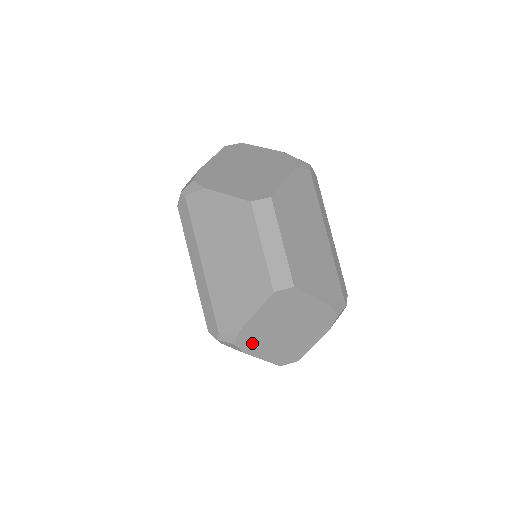
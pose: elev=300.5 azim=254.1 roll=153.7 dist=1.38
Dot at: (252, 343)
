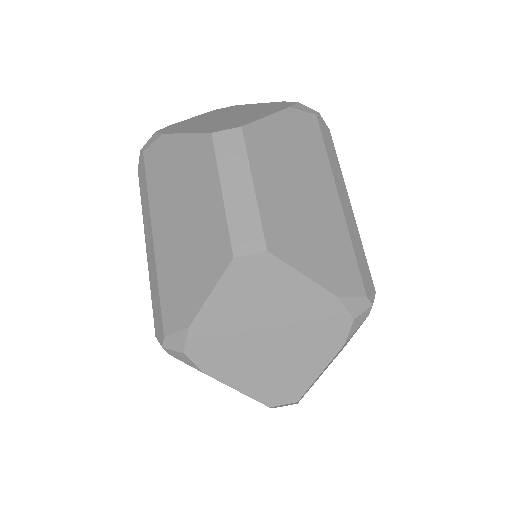
Dot at: occluded
